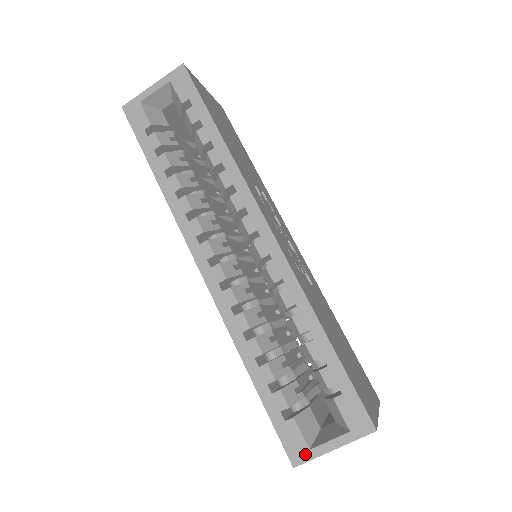
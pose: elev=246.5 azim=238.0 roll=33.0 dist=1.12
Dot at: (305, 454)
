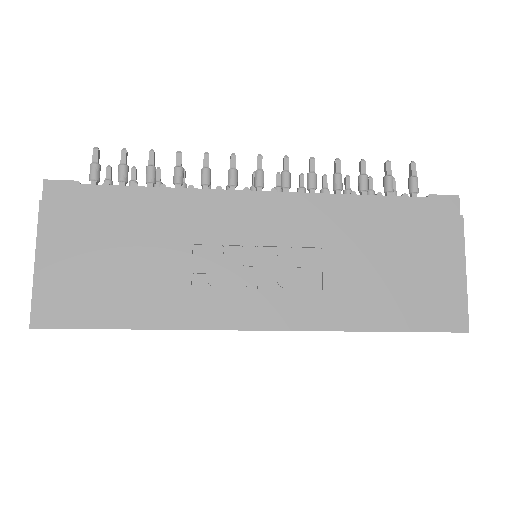
Dot at: occluded
